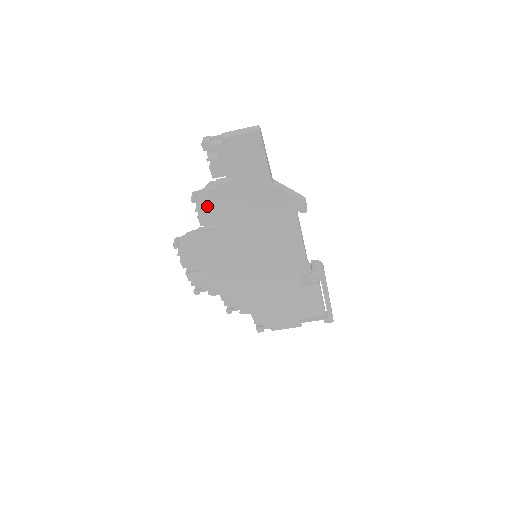
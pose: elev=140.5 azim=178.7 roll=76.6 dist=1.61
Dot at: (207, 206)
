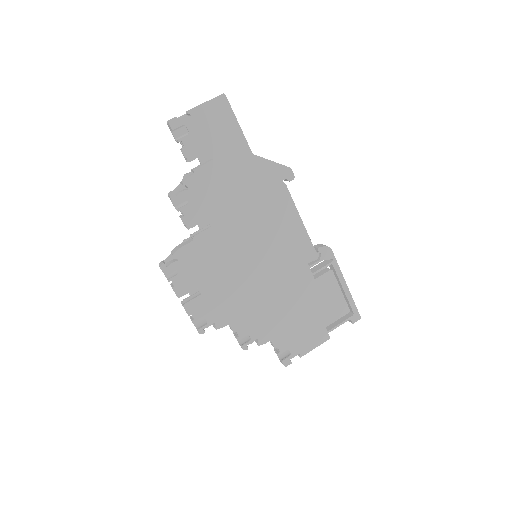
Dot at: (189, 200)
